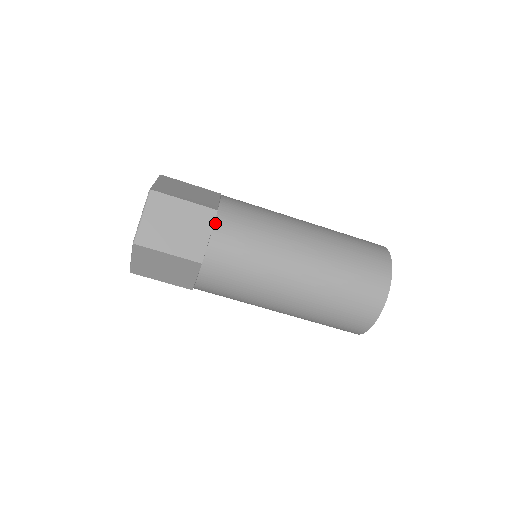
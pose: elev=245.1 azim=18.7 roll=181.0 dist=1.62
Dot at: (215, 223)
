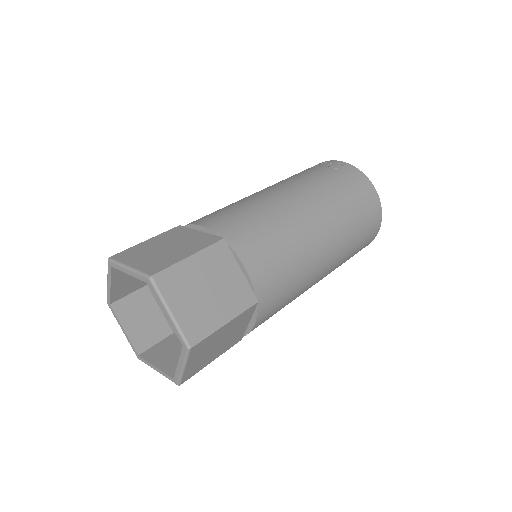
Dot at: (258, 314)
